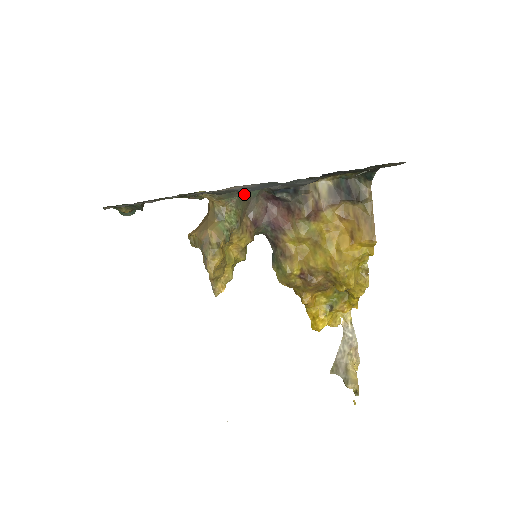
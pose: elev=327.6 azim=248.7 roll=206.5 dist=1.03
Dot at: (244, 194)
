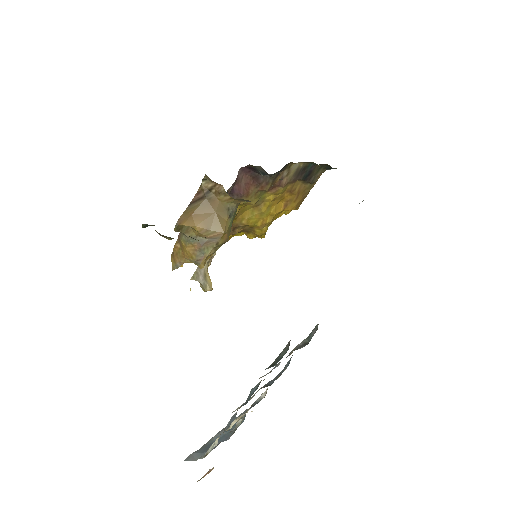
Dot at: occluded
